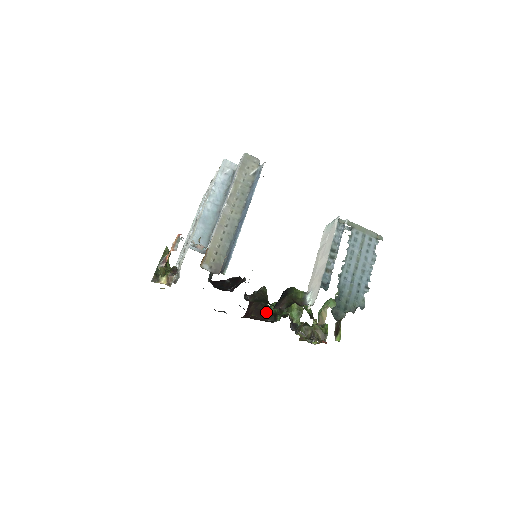
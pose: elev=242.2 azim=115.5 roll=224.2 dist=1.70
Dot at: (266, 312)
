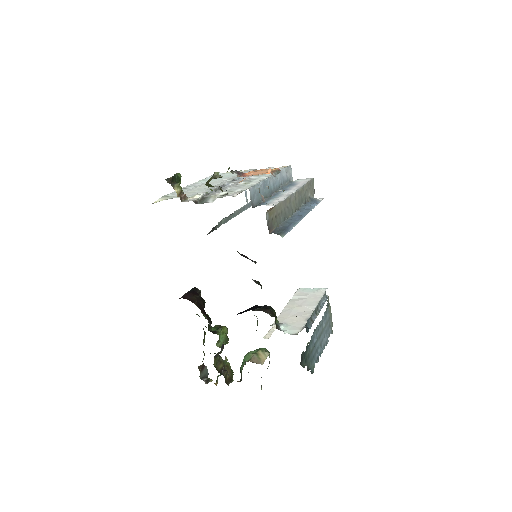
Dot at: occluded
